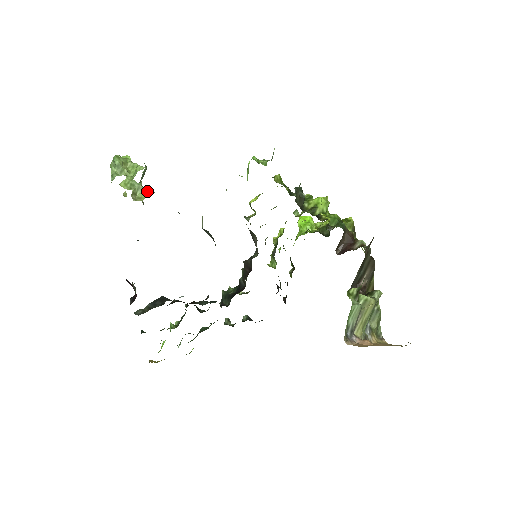
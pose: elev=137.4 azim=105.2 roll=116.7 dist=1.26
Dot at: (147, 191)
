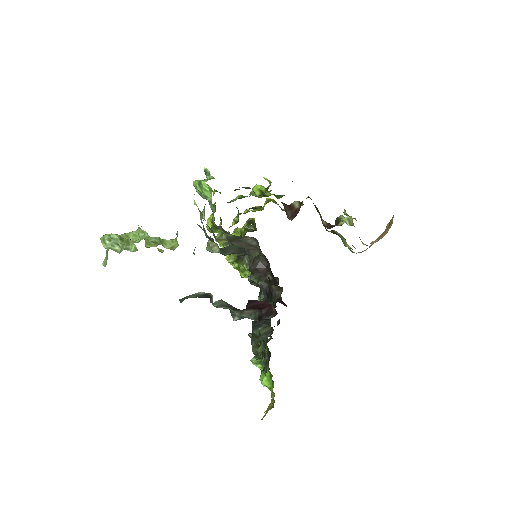
Dot at: (170, 240)
